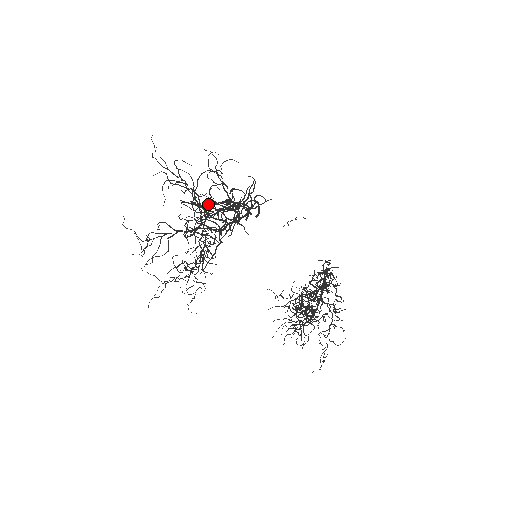
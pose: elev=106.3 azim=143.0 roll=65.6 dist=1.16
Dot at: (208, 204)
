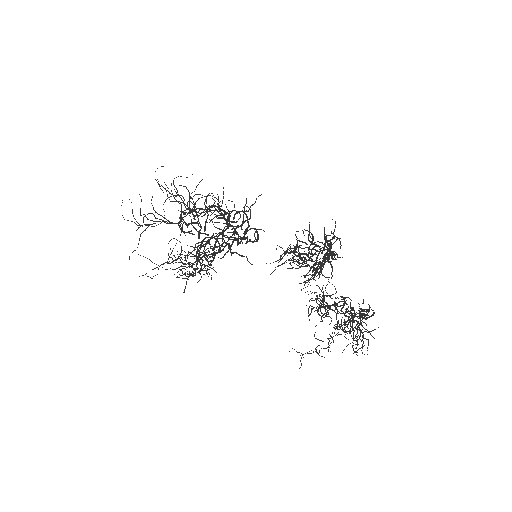
Dot at: (206, 222)
